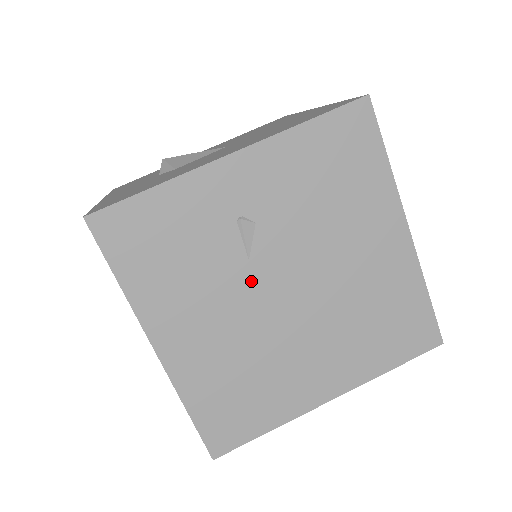
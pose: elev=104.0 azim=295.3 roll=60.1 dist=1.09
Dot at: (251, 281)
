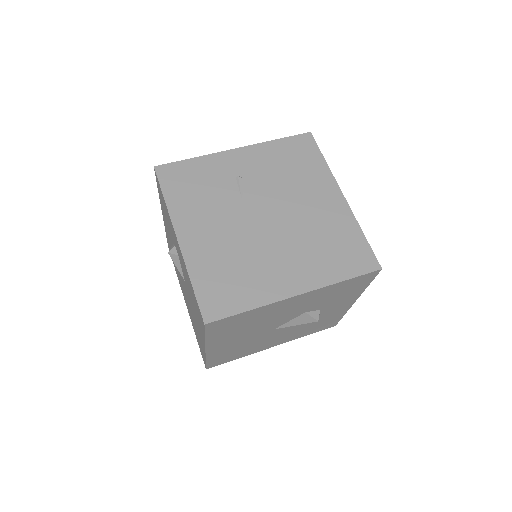
Dot at: (242, 209)
